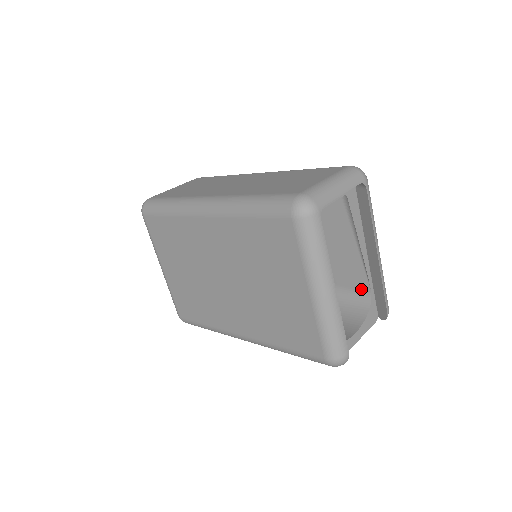
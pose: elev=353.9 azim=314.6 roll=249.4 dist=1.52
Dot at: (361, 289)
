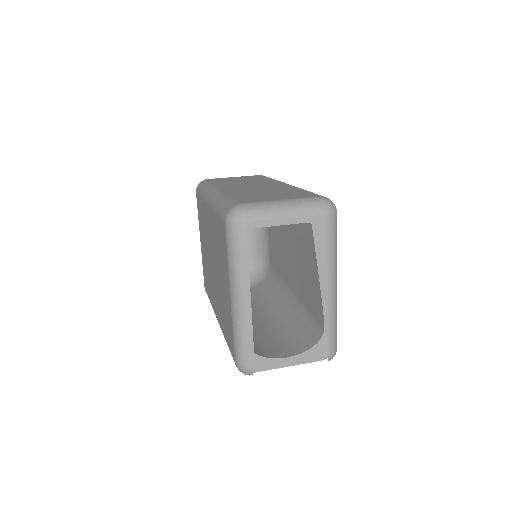
Dot at: (320, 322)
